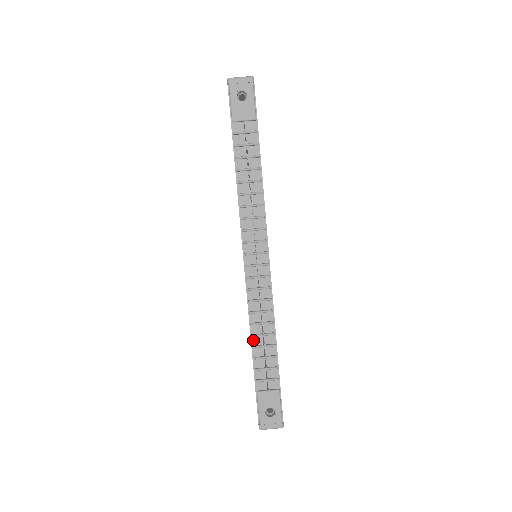
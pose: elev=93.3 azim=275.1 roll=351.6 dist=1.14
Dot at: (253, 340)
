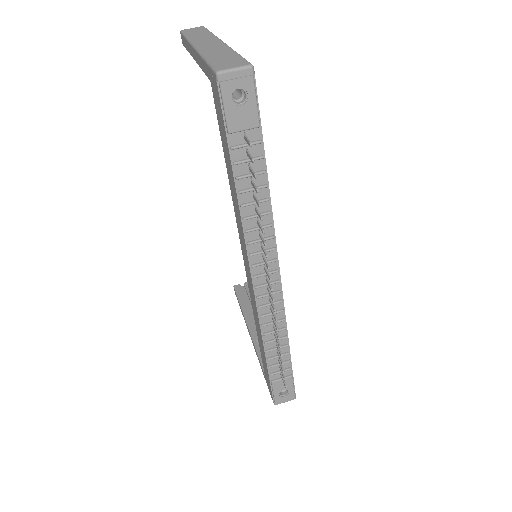
Dot at: (266, 345)
